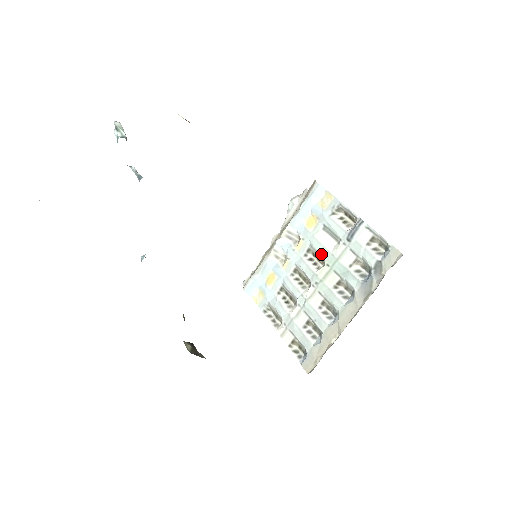
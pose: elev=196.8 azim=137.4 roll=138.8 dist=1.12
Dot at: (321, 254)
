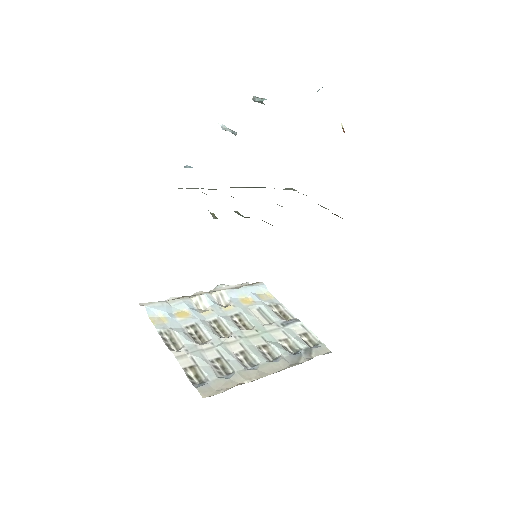
Dot at: (251, 322)
